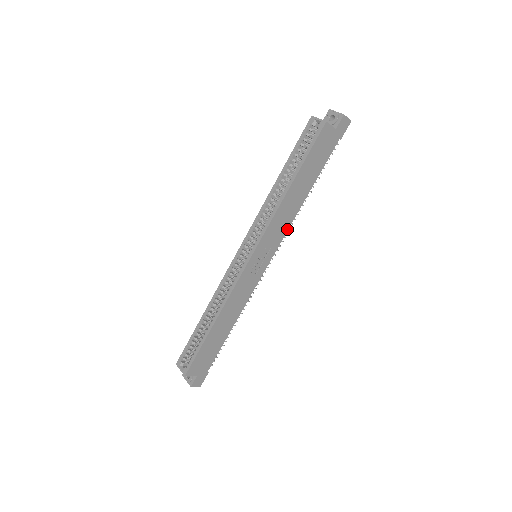
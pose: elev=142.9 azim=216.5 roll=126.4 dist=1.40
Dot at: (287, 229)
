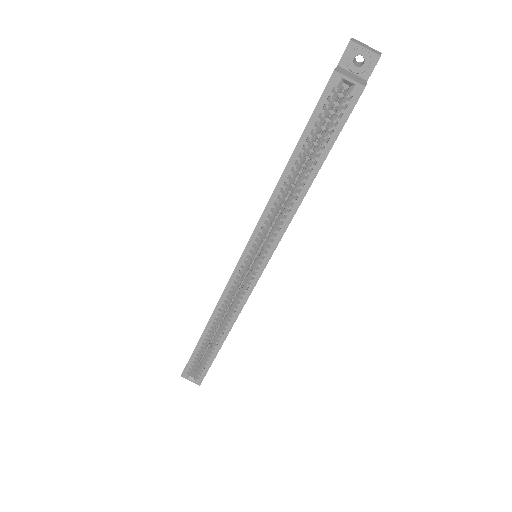
Dot at: occluded
